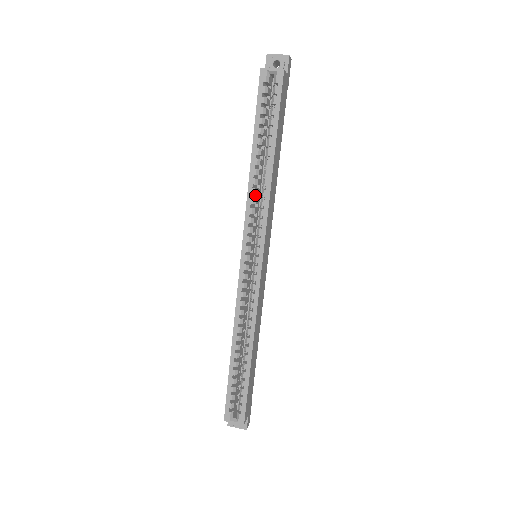
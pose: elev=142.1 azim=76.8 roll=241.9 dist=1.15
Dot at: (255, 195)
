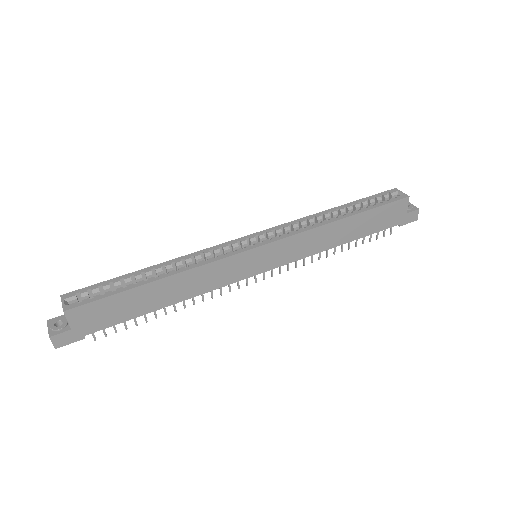
Dot at: occluded
